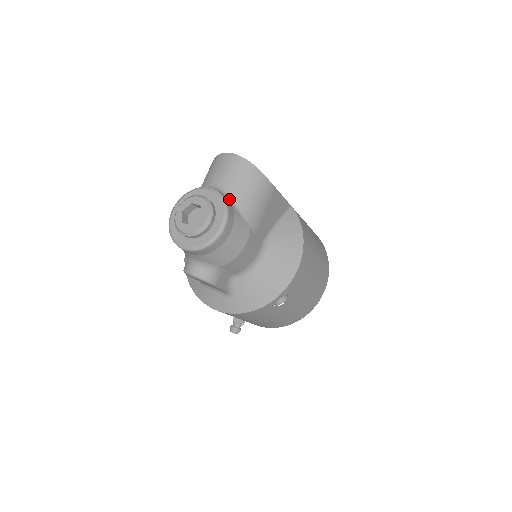
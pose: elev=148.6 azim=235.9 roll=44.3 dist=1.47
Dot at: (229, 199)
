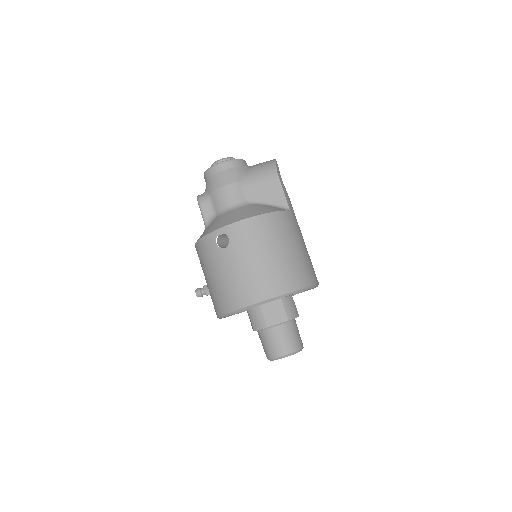
Dot at: (247, 166)
